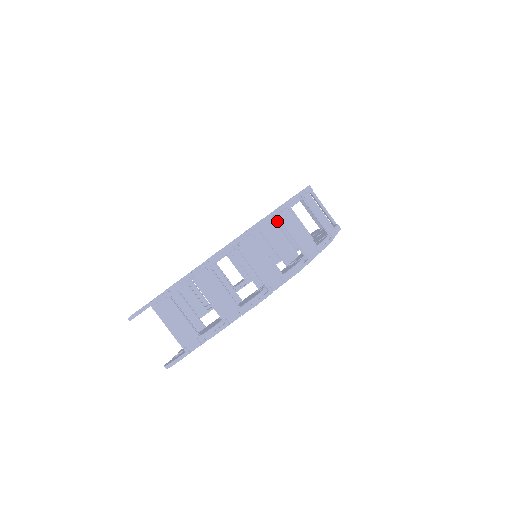
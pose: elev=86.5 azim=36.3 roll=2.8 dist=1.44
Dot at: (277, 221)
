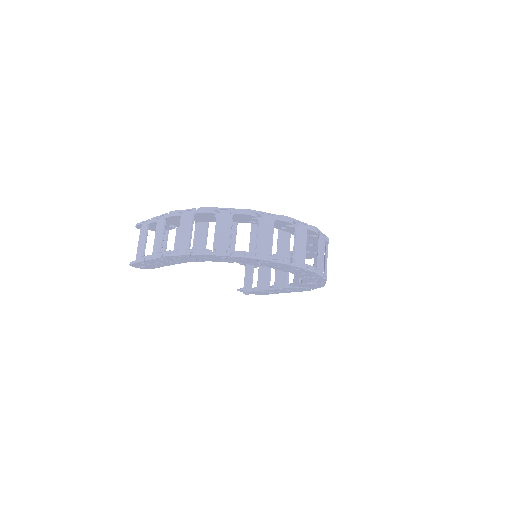
Dot at: occluded
